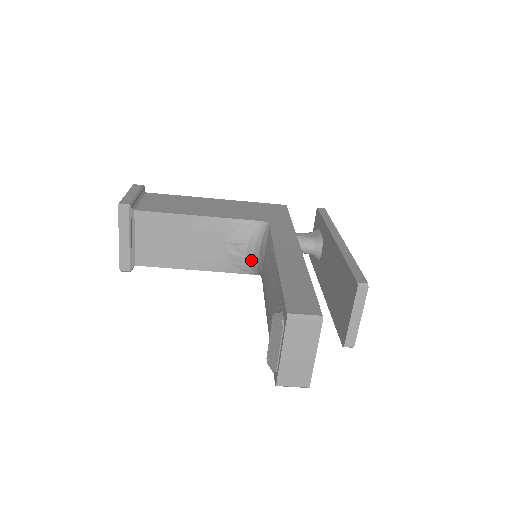
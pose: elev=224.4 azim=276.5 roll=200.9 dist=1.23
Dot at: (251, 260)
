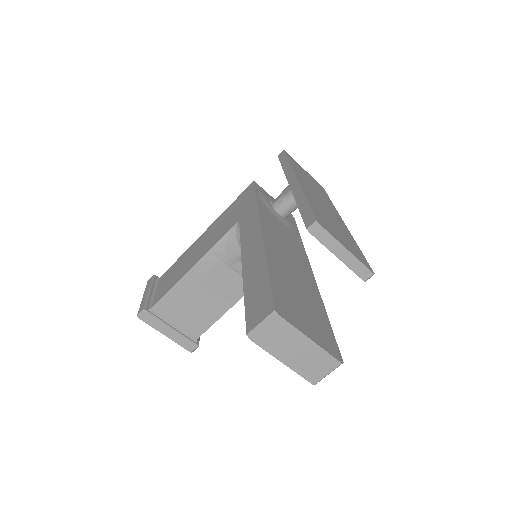
Dot at: occluded
